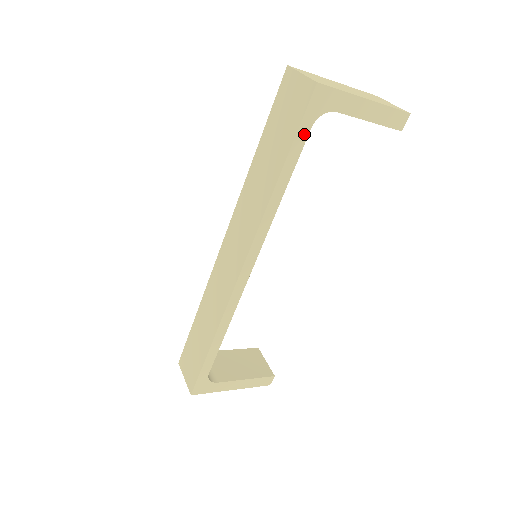
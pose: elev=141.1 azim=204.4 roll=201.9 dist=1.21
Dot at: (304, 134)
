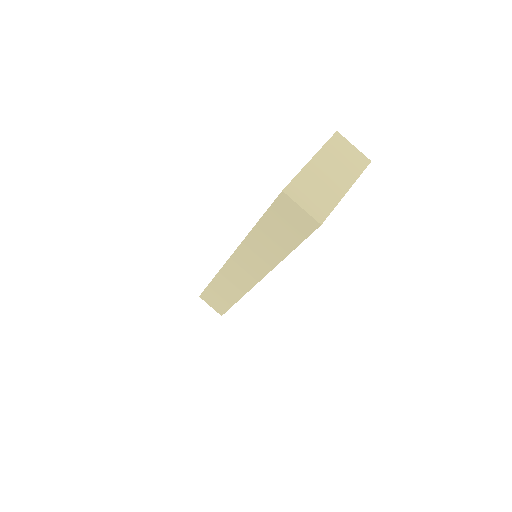
Dot at: occluded
